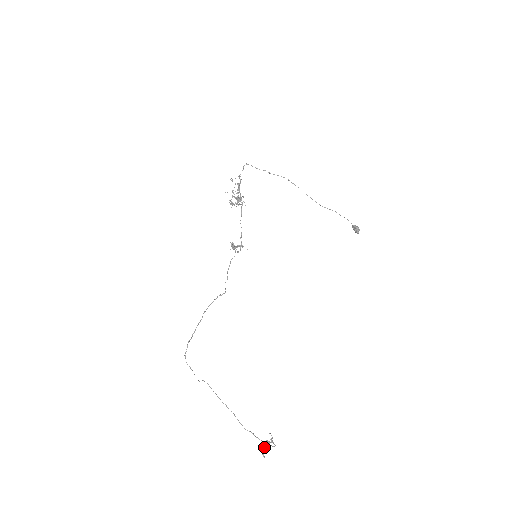
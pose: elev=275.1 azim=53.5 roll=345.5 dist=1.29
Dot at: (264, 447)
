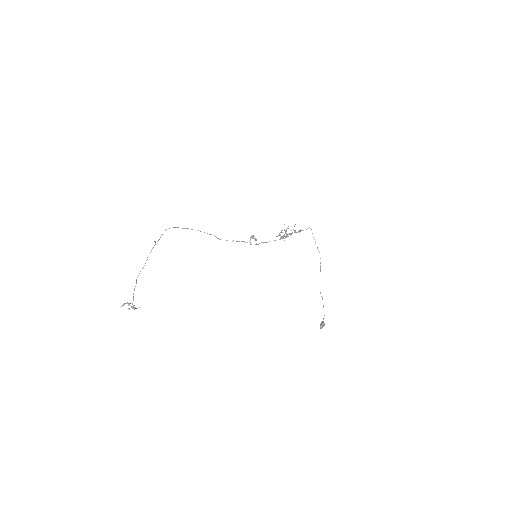
Dot at: (129, 303)
